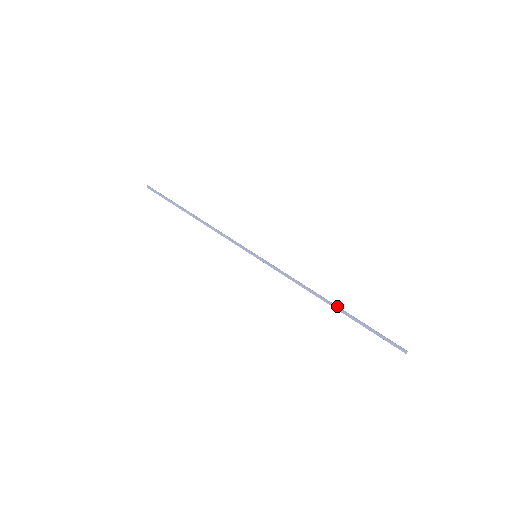
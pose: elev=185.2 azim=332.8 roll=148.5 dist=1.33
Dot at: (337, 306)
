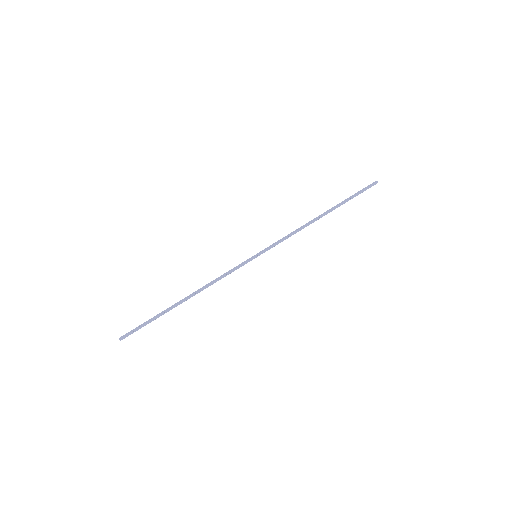
Dot at: (327, 211)
